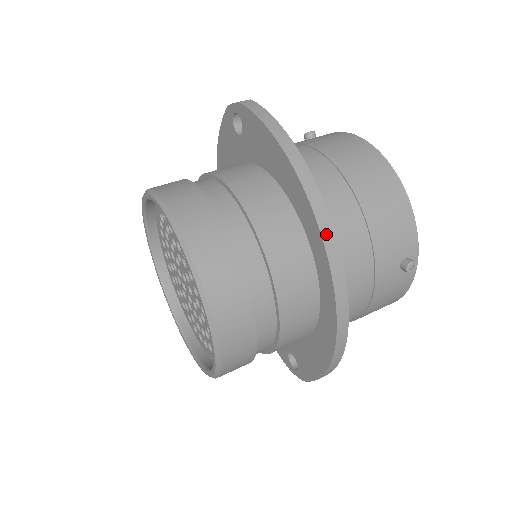
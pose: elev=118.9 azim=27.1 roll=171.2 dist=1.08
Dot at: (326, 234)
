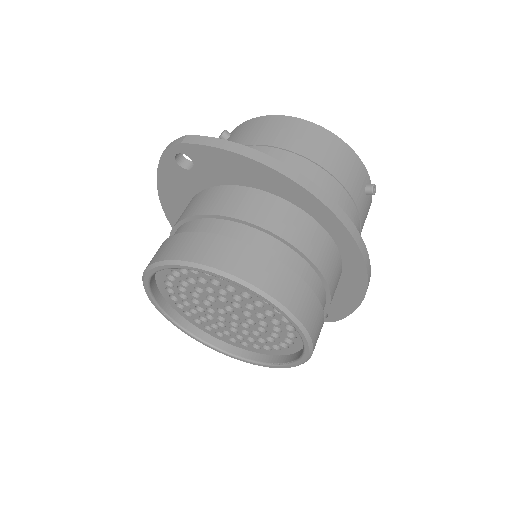
Dot at: (329, 205)
